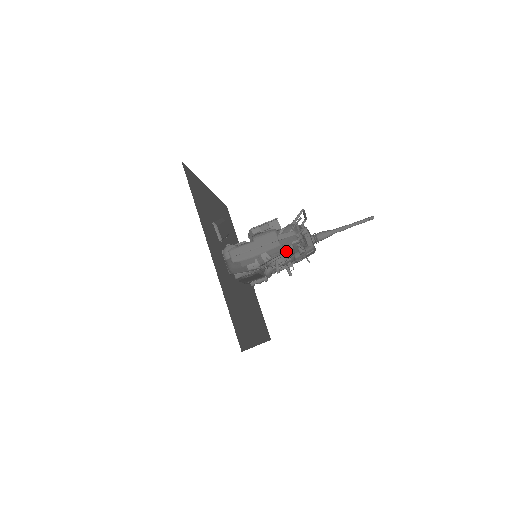
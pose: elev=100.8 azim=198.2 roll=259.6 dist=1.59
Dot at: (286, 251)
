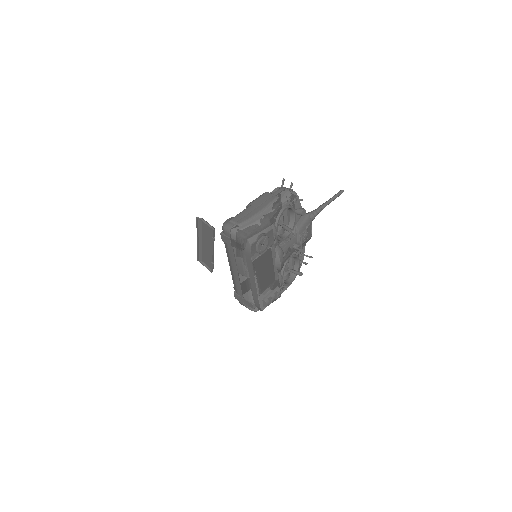
Dot at: (288, 201)
